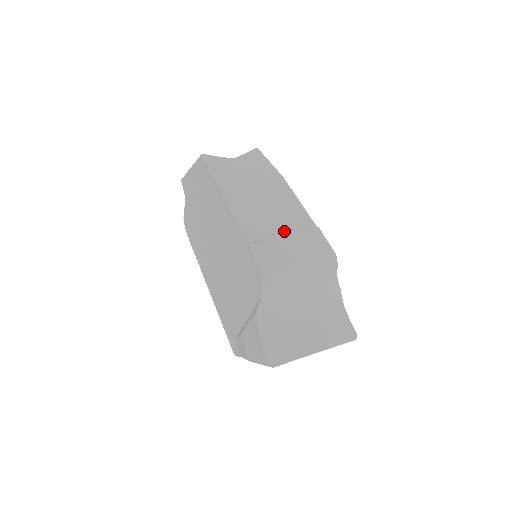
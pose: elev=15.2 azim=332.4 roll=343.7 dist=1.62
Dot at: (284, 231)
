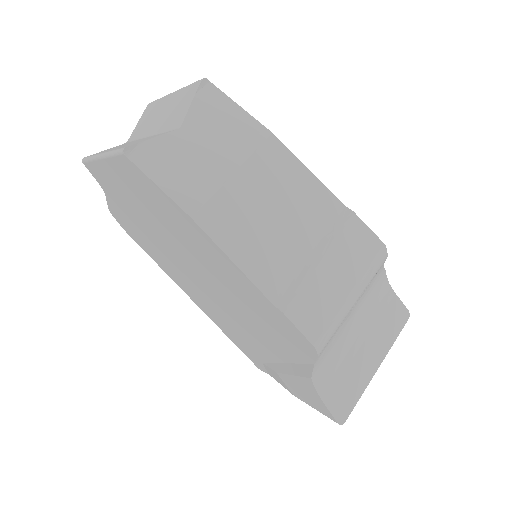
Dot at: (313, 248)
